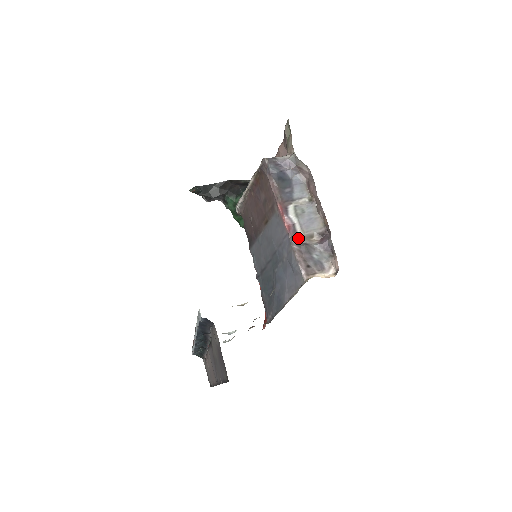
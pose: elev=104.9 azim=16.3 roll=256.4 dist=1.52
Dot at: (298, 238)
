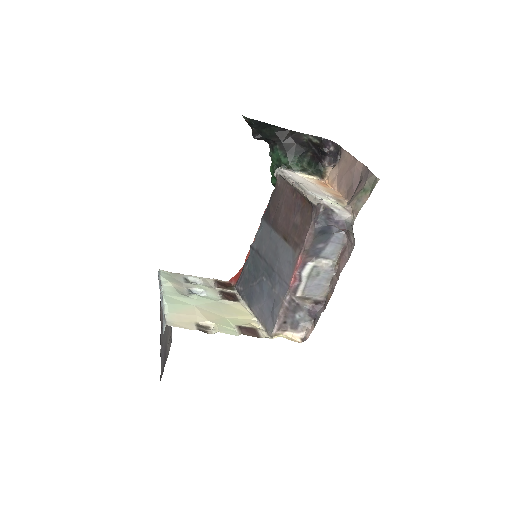
Dot at: (294, 296)
